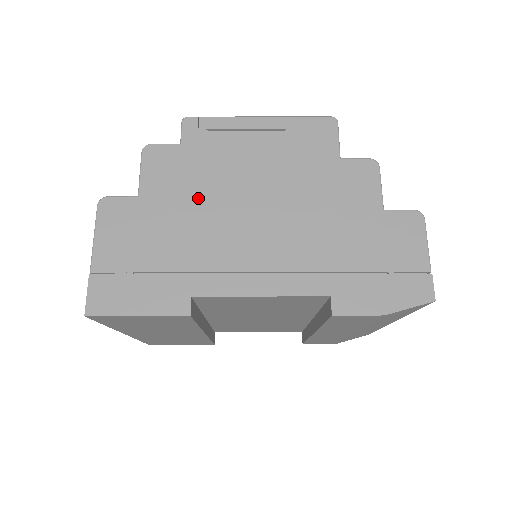
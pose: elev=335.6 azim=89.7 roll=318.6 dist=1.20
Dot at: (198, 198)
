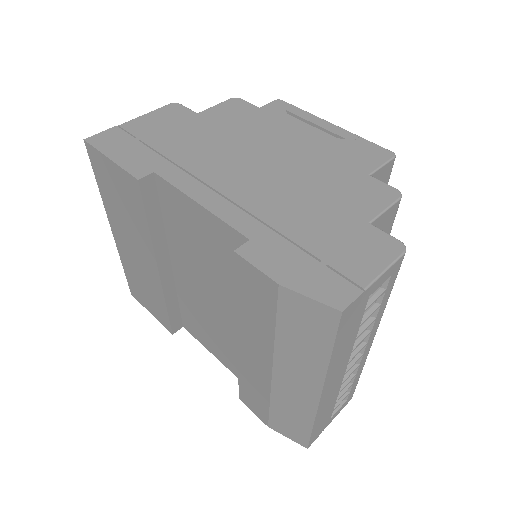
Dot at: (232, 134)
